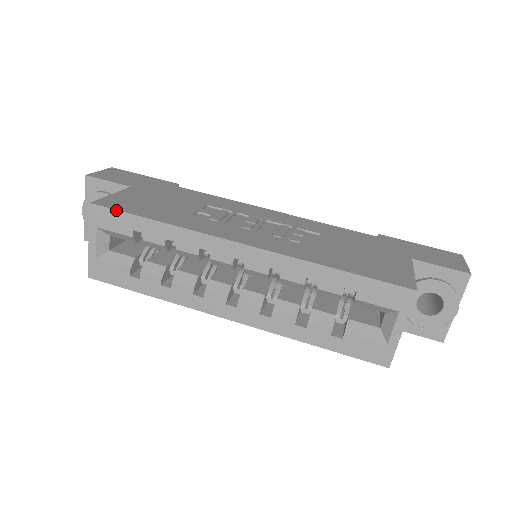
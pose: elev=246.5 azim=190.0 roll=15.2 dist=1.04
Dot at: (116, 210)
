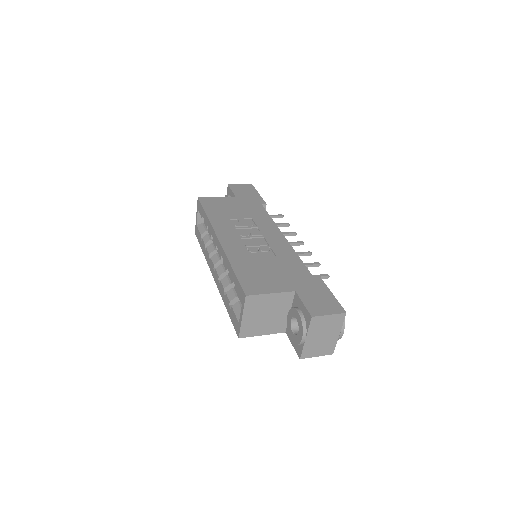
Dot at: (201, 204)
